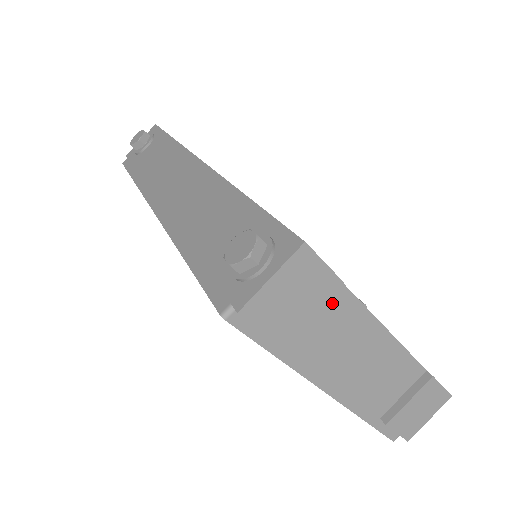
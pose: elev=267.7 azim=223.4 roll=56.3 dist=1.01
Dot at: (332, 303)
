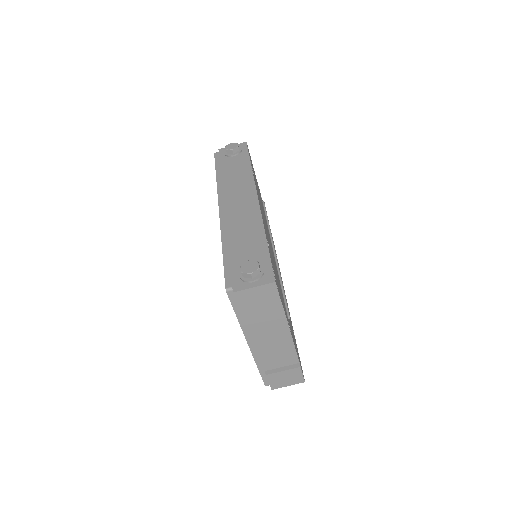
Dot at: (273, 309)
